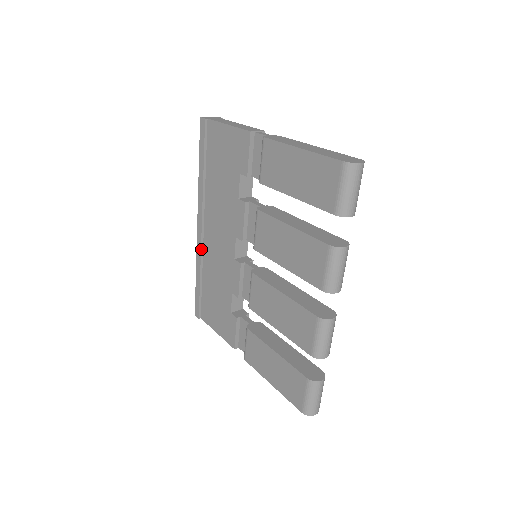
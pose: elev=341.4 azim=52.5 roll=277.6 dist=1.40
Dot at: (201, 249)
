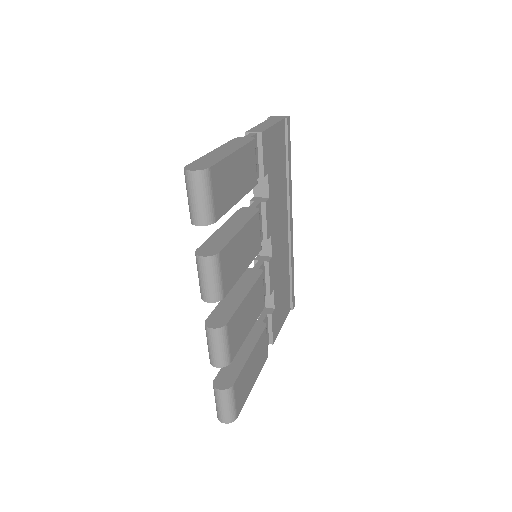
Dot at: occluded
